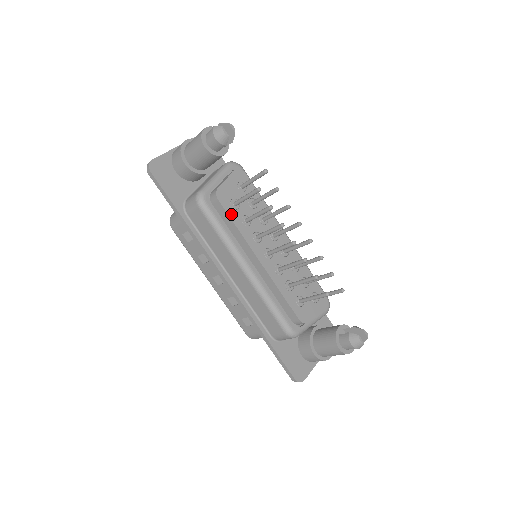
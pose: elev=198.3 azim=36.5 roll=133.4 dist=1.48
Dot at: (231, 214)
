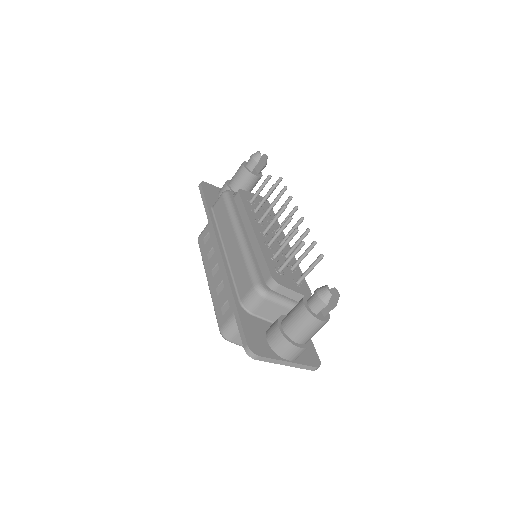
Dot at: (244, 202)
